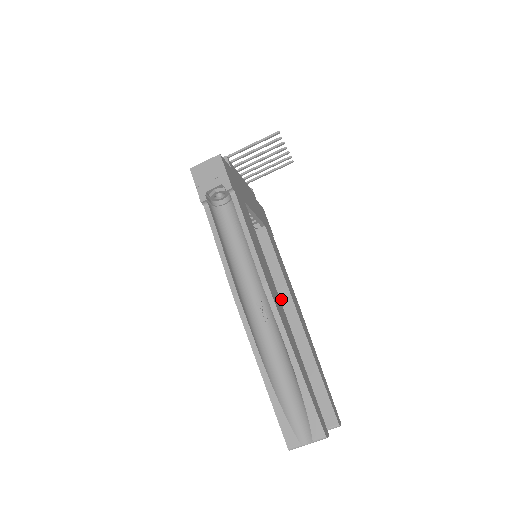
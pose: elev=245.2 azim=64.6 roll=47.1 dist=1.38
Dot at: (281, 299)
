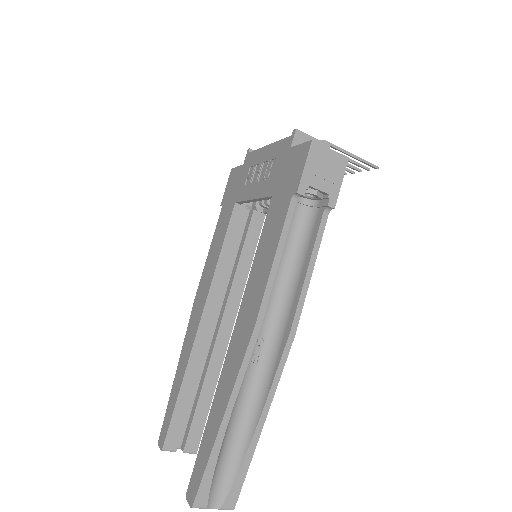
Dot at: (229, 301)
